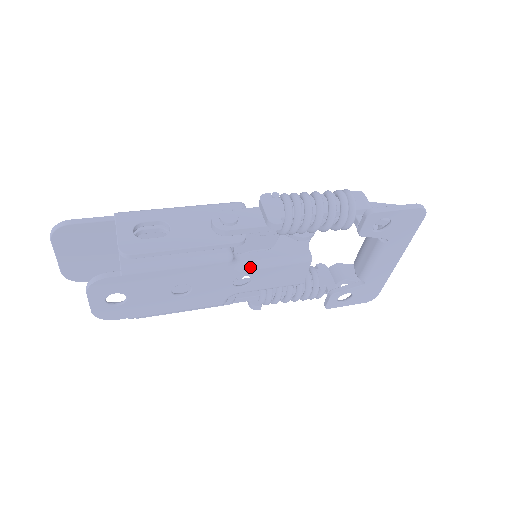
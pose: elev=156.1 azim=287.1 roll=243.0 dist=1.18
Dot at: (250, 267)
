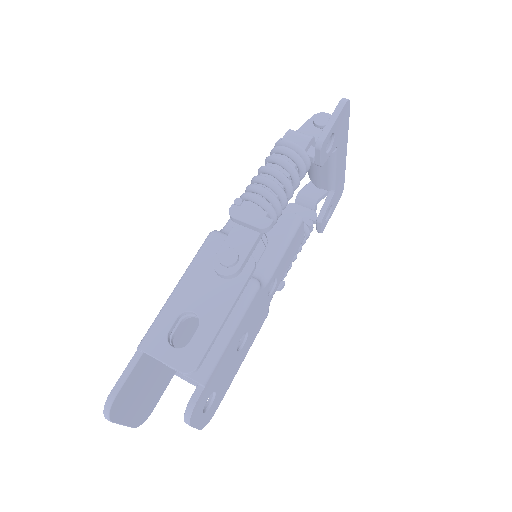
Dot at: (272, 272)
